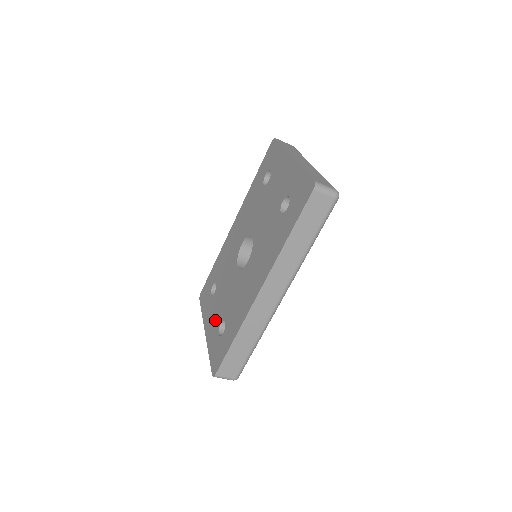
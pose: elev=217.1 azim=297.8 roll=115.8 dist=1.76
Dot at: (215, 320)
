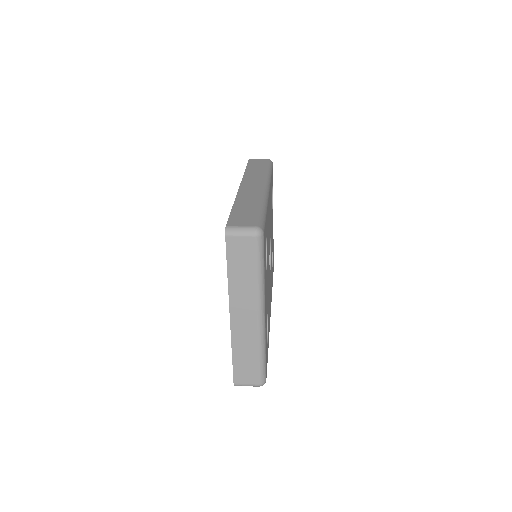
Dot at: occluded
